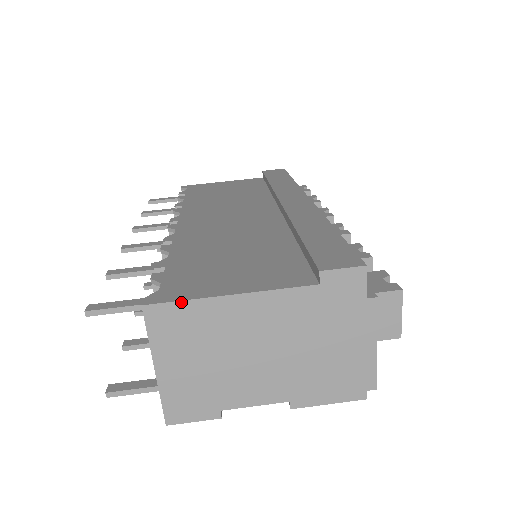
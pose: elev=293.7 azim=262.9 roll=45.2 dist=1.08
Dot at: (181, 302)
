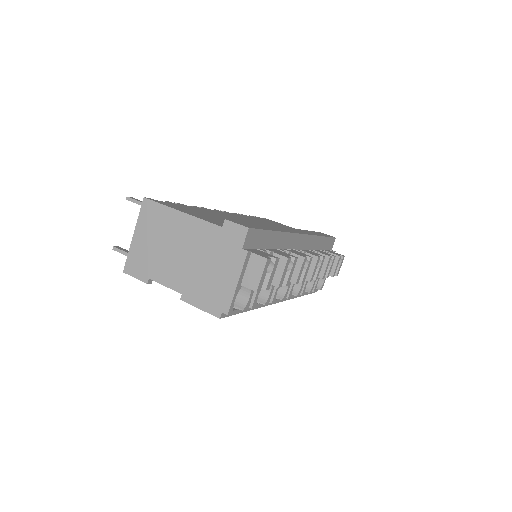
Dot at: (159, 204)
